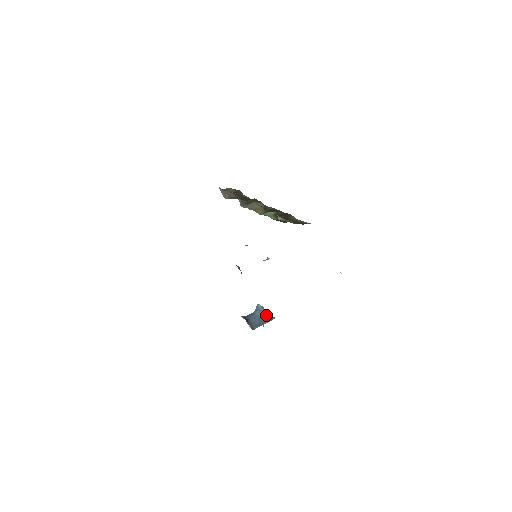
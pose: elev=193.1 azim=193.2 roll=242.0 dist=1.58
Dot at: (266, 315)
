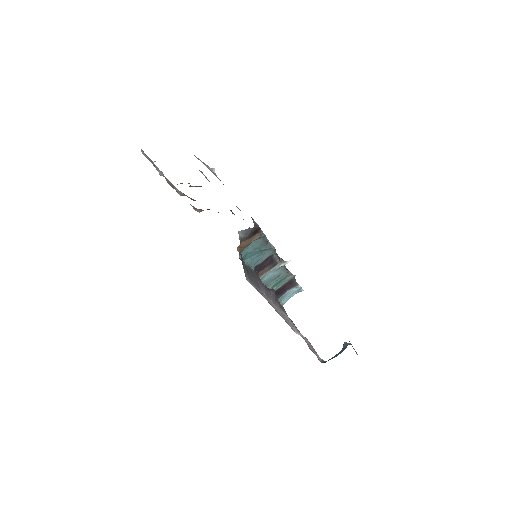
Dot at: occluded
